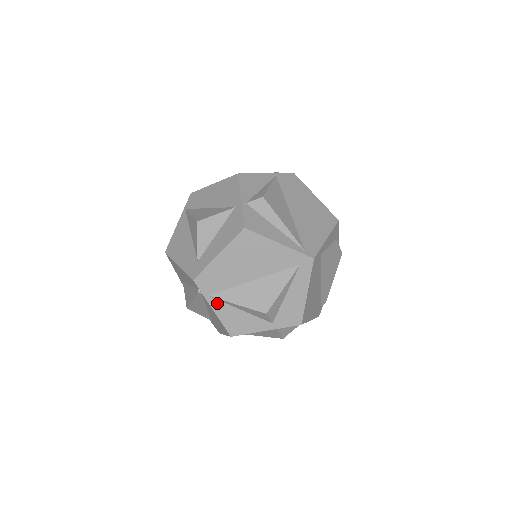
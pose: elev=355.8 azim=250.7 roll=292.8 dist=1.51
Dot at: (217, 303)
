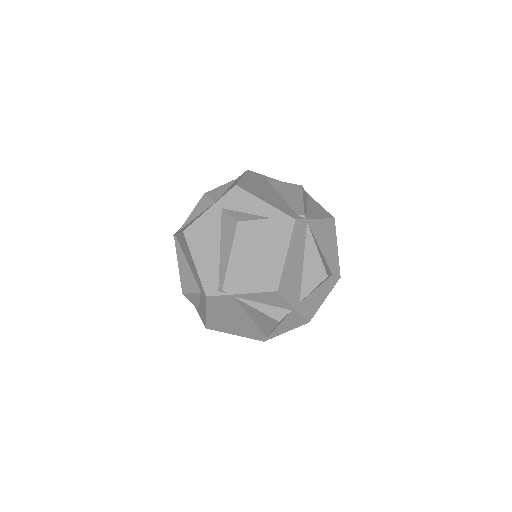
Dot at: occluded
